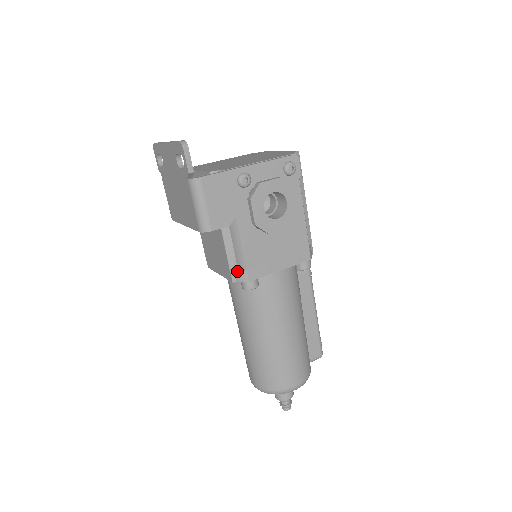
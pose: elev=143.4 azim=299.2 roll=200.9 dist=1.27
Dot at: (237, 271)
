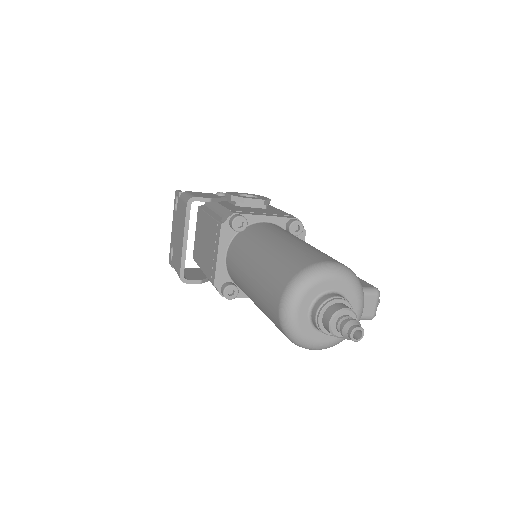
Dot at: (223, 217)
